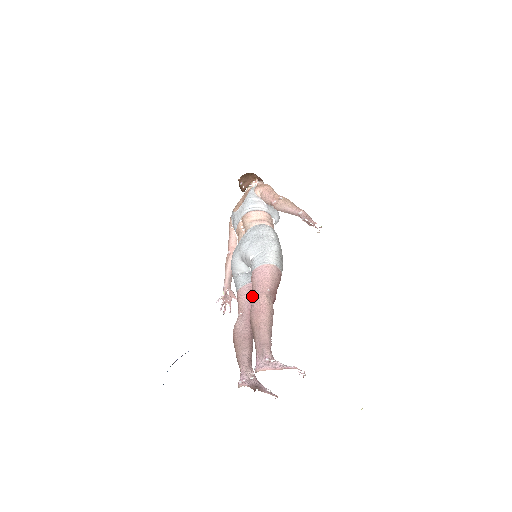
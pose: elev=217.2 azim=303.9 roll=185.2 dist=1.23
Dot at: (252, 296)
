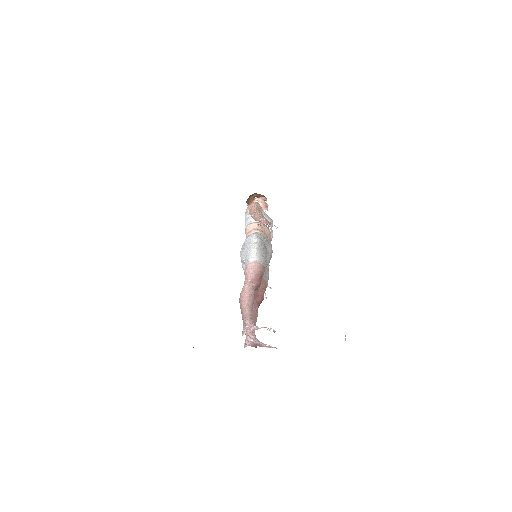
Dot at: occluded
